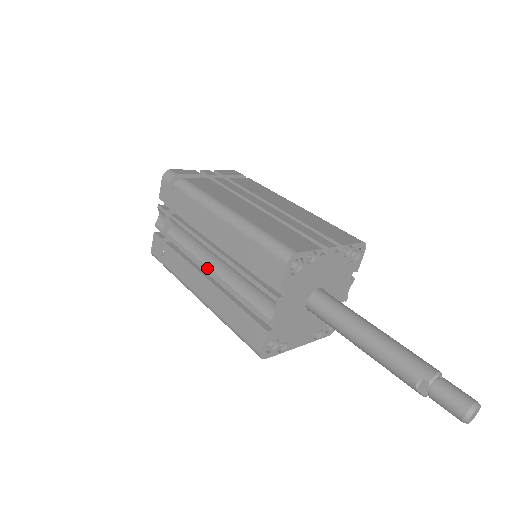
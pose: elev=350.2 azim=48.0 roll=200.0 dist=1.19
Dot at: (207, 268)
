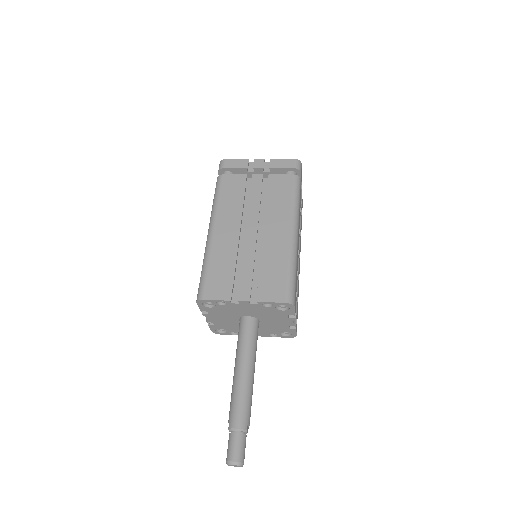
Dot at: occluded
